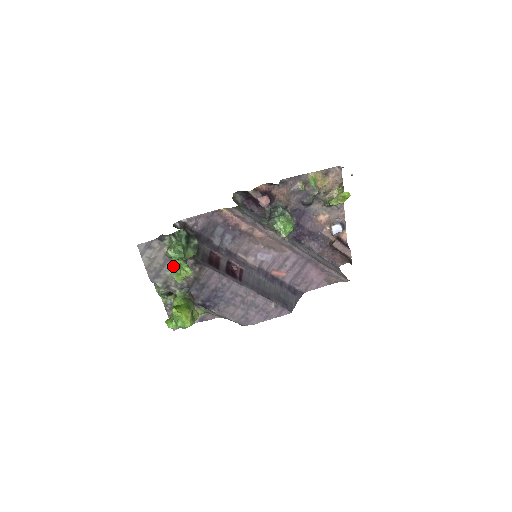
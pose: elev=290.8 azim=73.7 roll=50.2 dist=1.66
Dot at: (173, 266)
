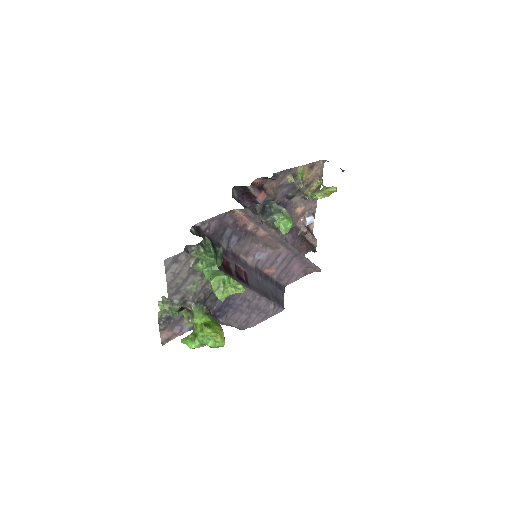
Dot at: (215, 283)
